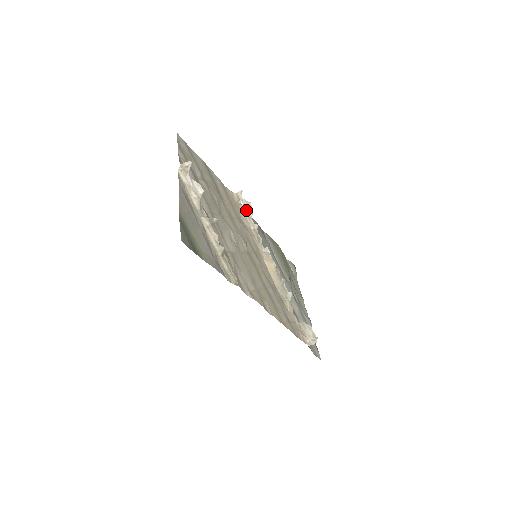
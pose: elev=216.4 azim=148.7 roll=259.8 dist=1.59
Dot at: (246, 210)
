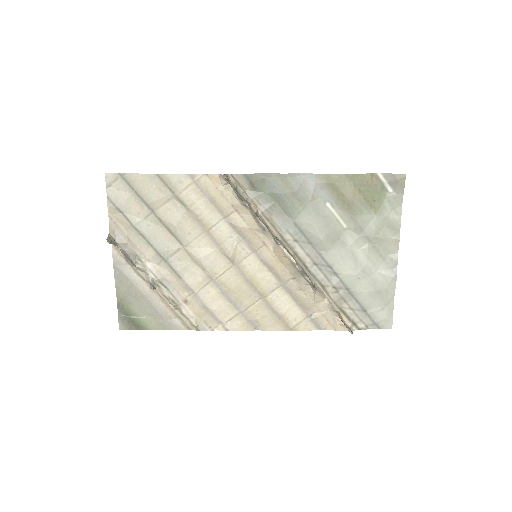
Dot at: (237, 196)
